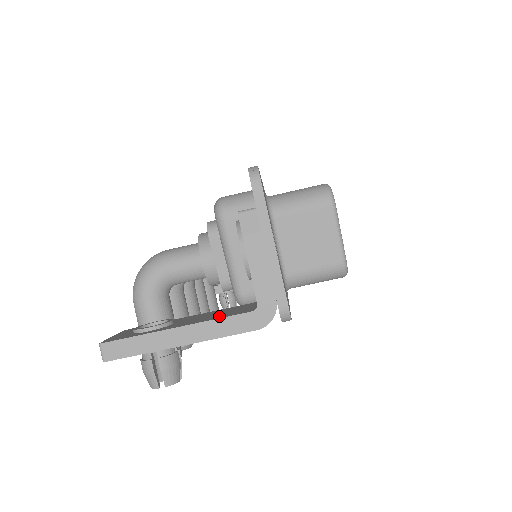
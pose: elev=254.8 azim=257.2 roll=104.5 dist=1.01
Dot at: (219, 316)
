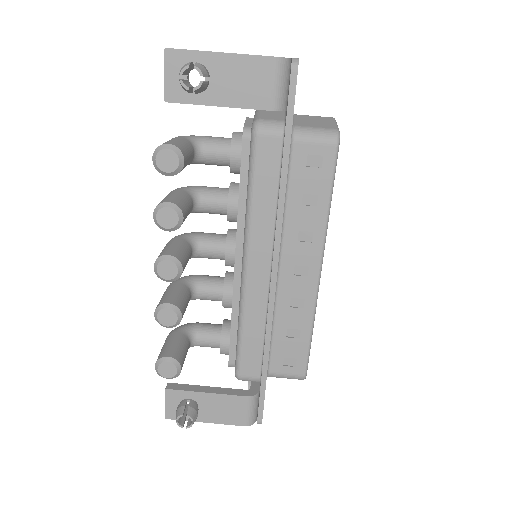
Dot at: occluded
